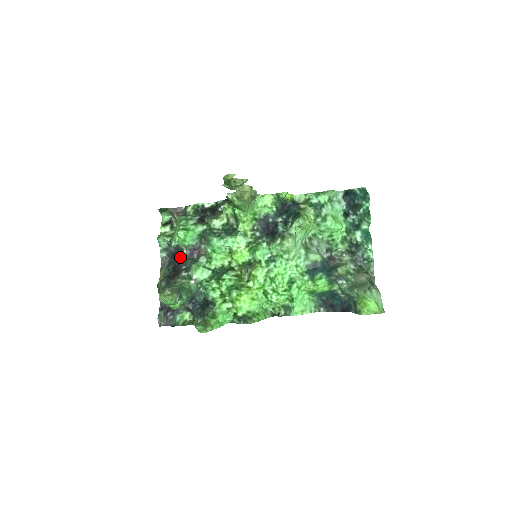
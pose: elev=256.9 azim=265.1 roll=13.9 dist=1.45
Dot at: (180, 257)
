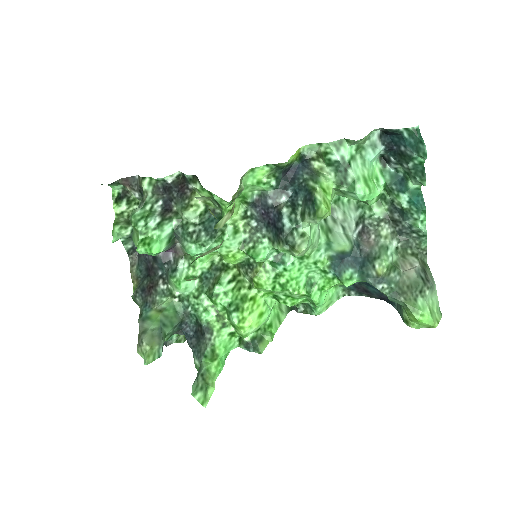
Dot at: (151, 256)
